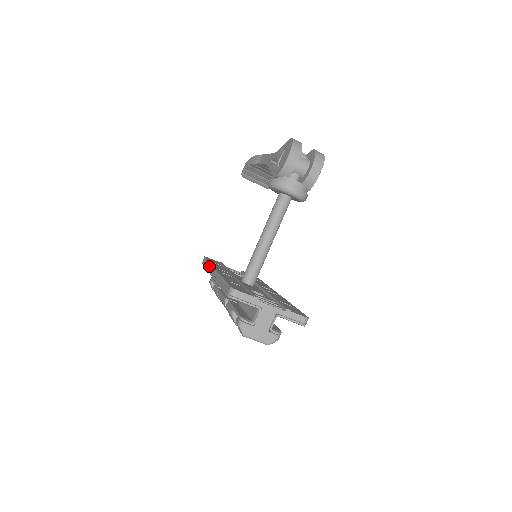
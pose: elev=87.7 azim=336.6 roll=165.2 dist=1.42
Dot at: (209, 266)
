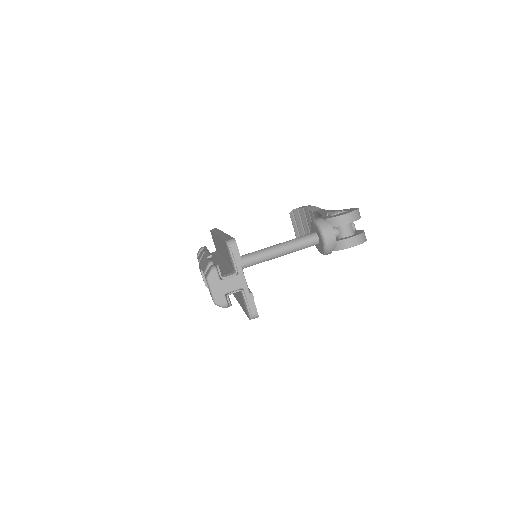
Dot at: (218, 230)
